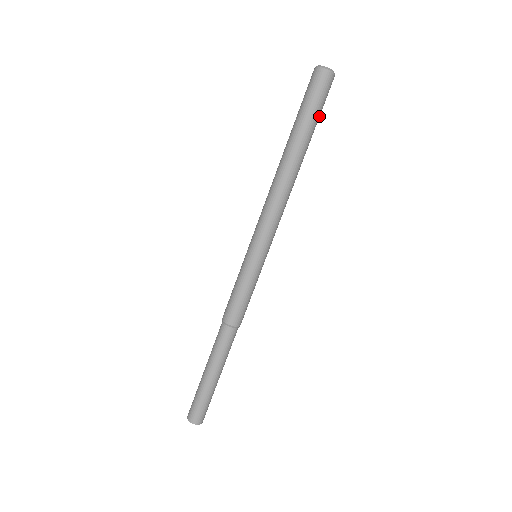
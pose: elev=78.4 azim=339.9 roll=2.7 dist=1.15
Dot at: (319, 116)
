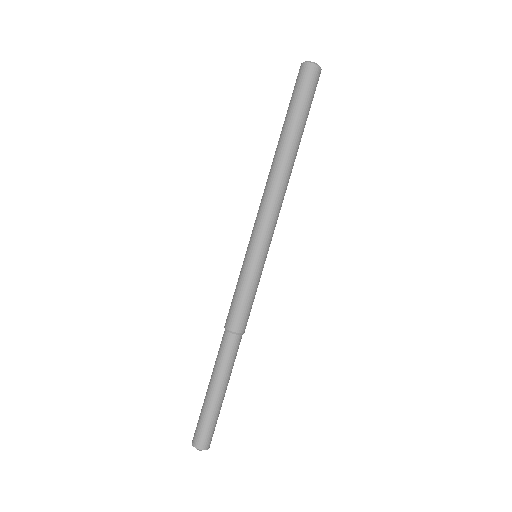
Dot at: (309, 110)
